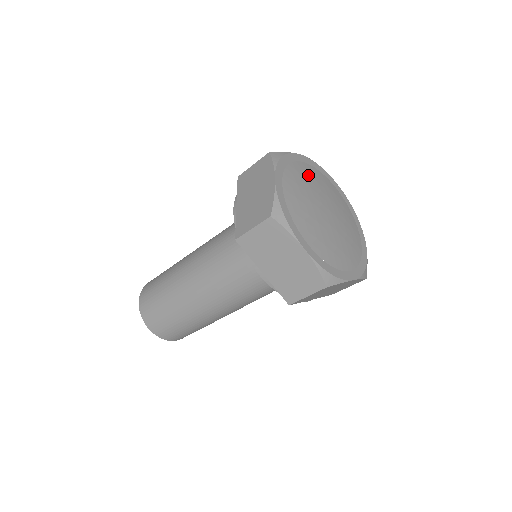
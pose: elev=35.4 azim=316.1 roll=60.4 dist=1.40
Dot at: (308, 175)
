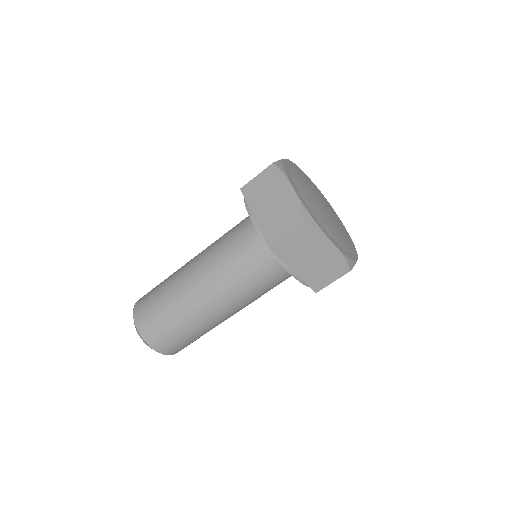
Dot at: (315, 188)
